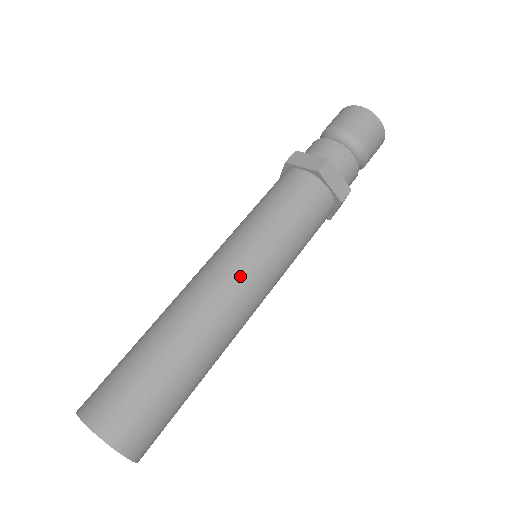
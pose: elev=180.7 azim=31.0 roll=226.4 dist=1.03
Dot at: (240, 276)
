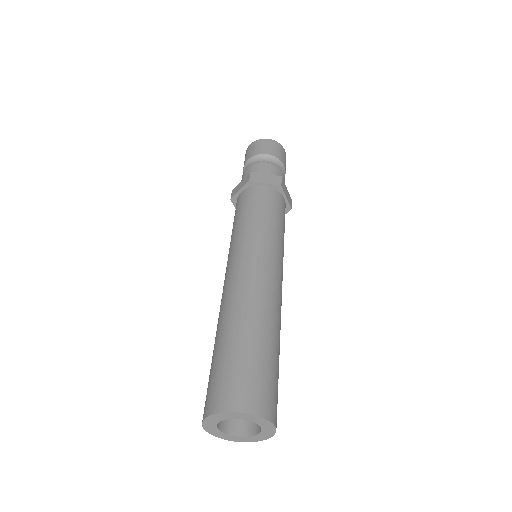
Dot at: (275, 268)
